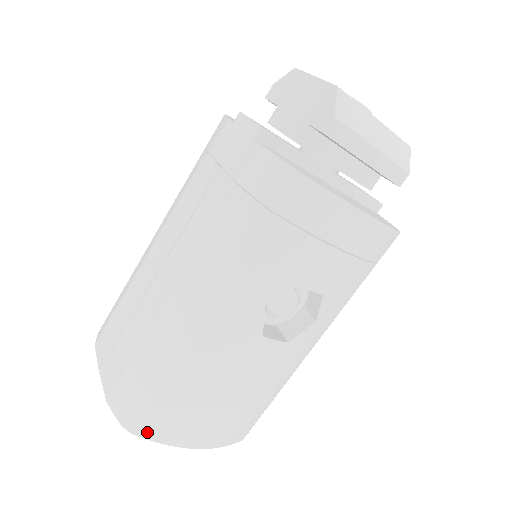
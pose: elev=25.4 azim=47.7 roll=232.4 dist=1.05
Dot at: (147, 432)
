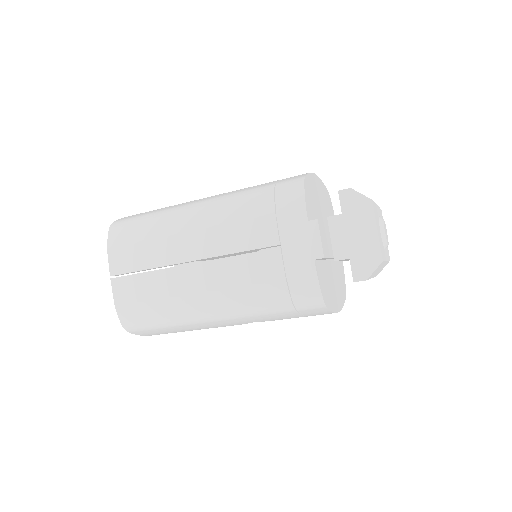
Dot at: (137, 333)
